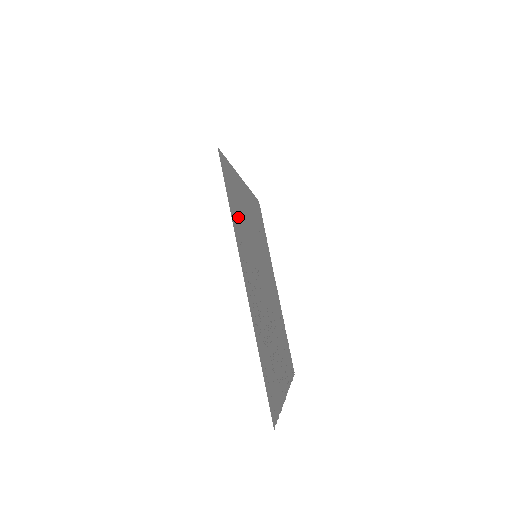
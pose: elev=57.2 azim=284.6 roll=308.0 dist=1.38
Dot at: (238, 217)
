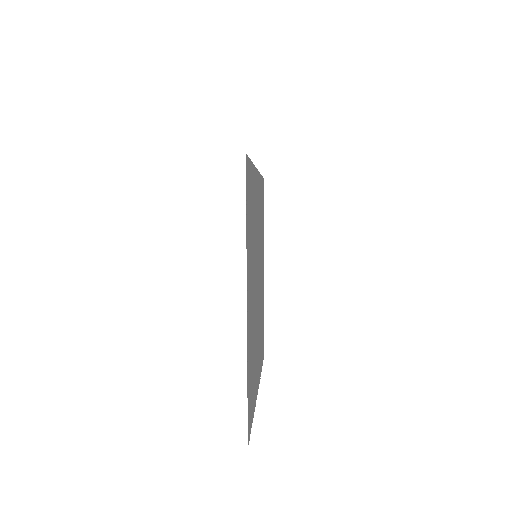
Dot at: (250, 226)
